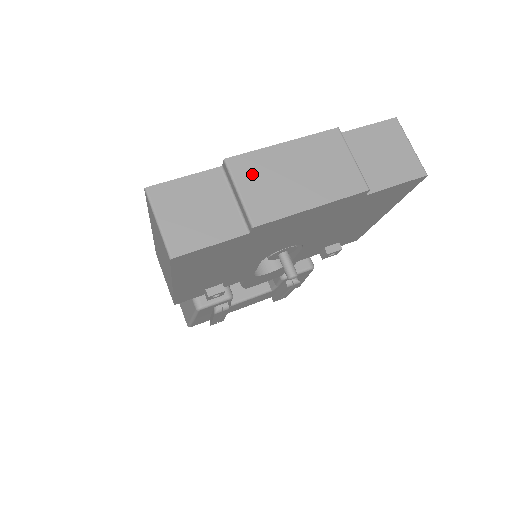
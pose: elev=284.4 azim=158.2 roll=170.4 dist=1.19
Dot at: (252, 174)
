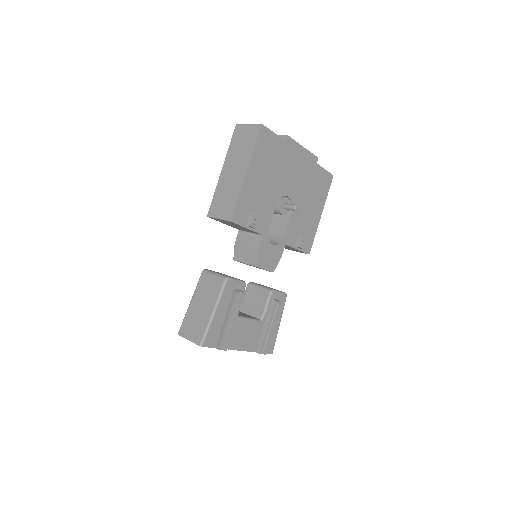
Dot at: occluded
